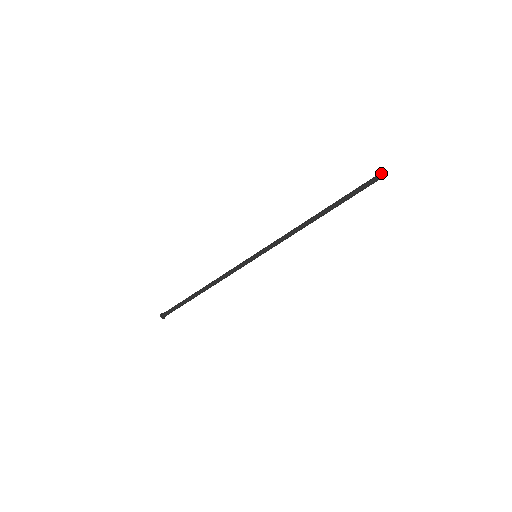
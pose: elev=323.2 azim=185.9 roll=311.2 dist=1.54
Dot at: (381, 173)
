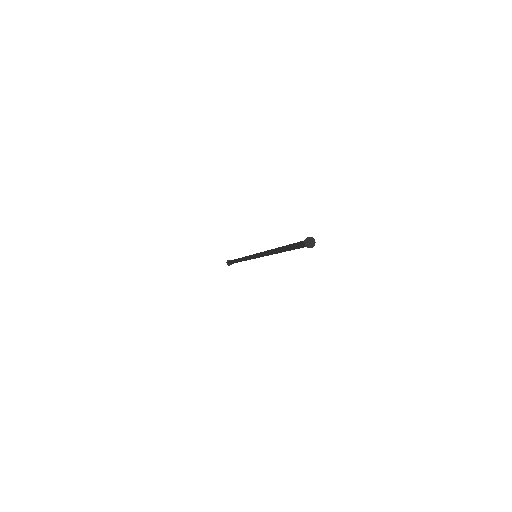
Dot at: (304, 240)
